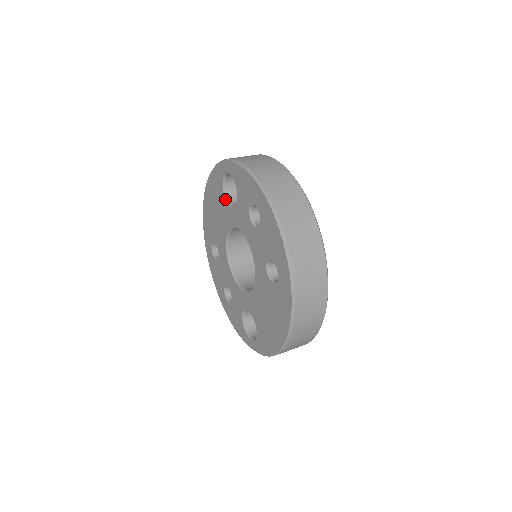
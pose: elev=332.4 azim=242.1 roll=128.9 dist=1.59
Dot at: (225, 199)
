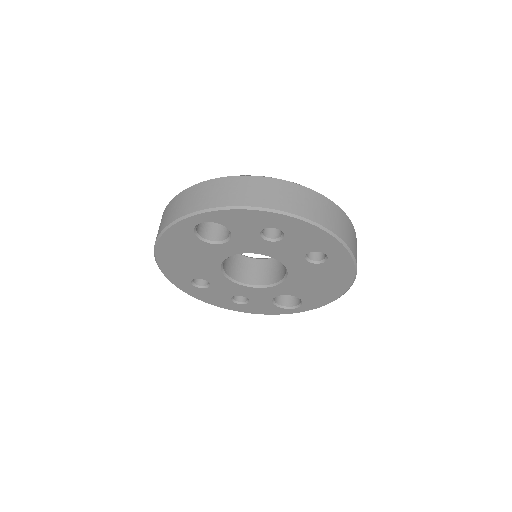
Dot at: (206, 243)
